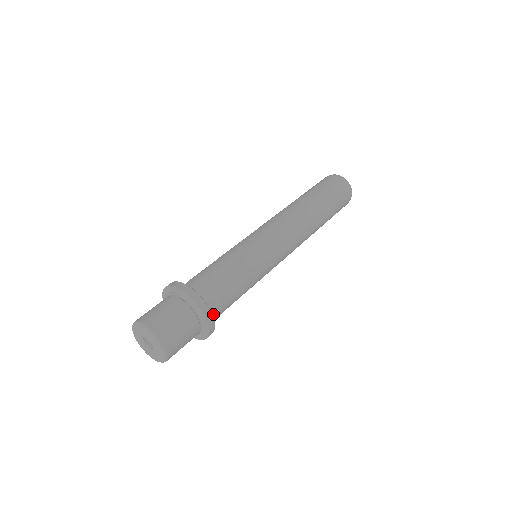
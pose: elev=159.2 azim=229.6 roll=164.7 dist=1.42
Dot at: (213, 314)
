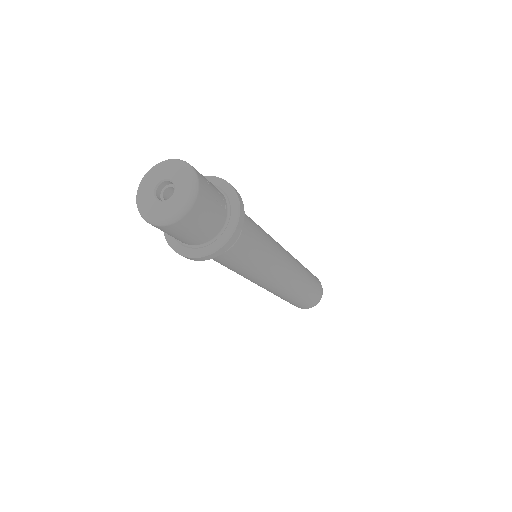
Dot at: occluded
